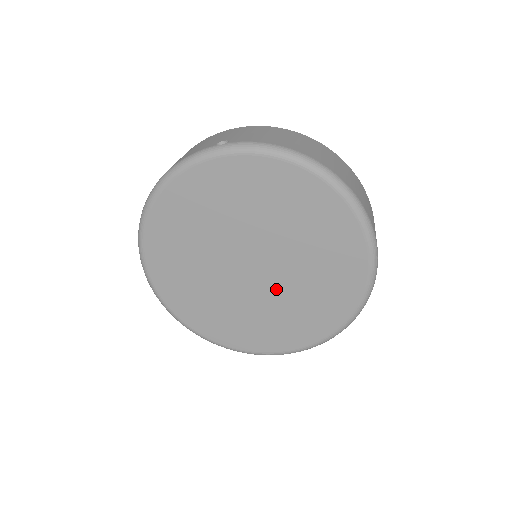
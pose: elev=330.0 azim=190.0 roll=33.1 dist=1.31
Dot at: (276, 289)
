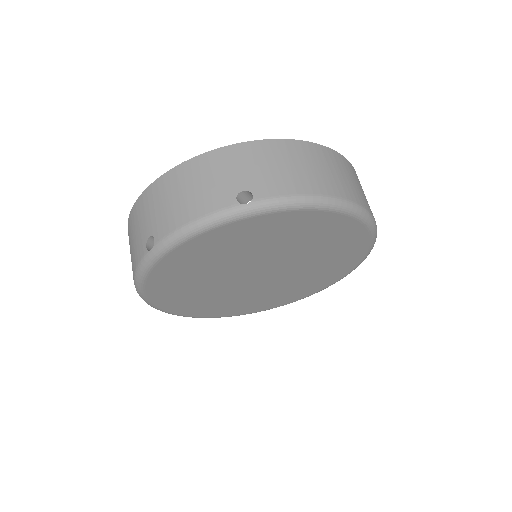
Dot at: (279, 281)
